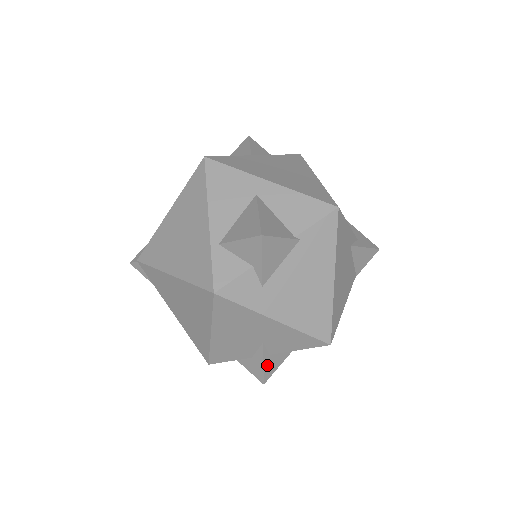
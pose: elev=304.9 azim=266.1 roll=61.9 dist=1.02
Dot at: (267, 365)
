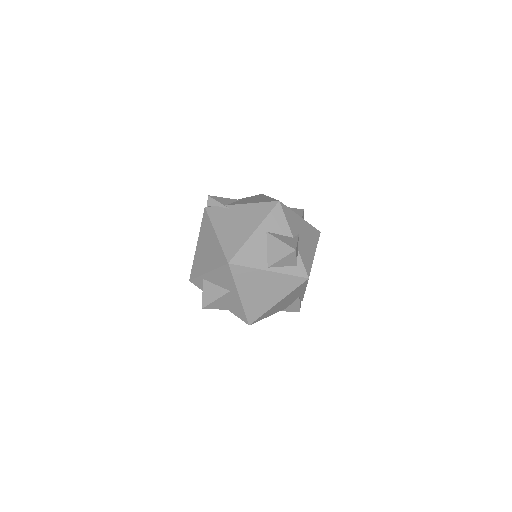
Dot at: occluded
